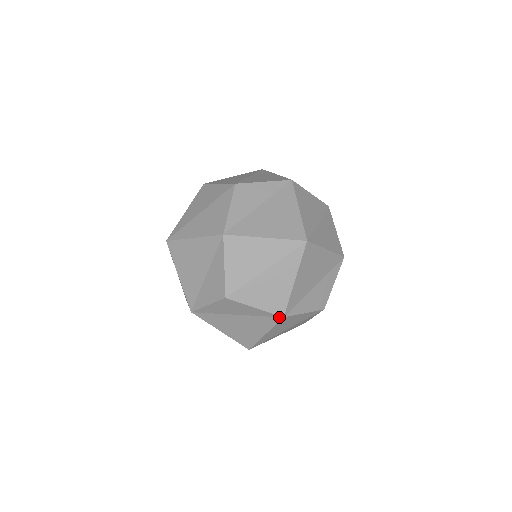
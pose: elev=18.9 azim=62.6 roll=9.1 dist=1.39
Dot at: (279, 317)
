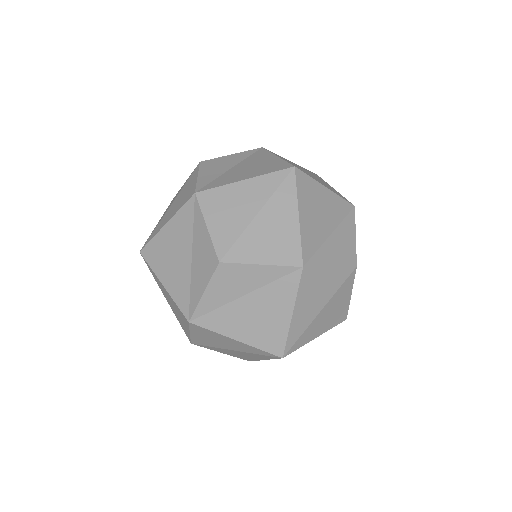
Dot at: (297, 270)
